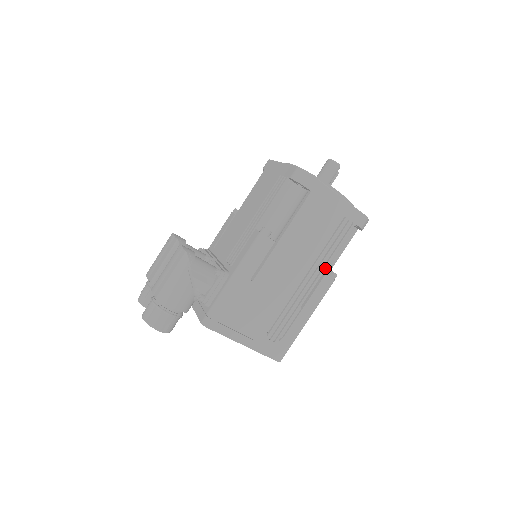
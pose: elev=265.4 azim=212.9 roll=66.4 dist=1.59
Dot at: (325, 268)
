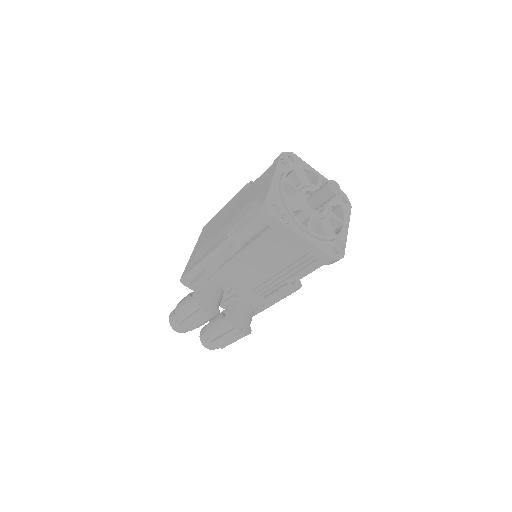
Dot at: occluded
